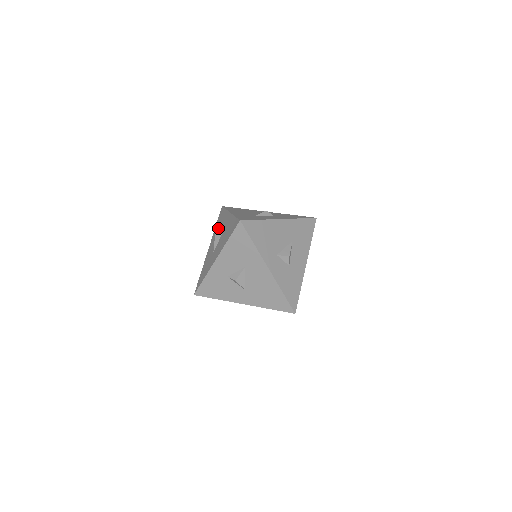
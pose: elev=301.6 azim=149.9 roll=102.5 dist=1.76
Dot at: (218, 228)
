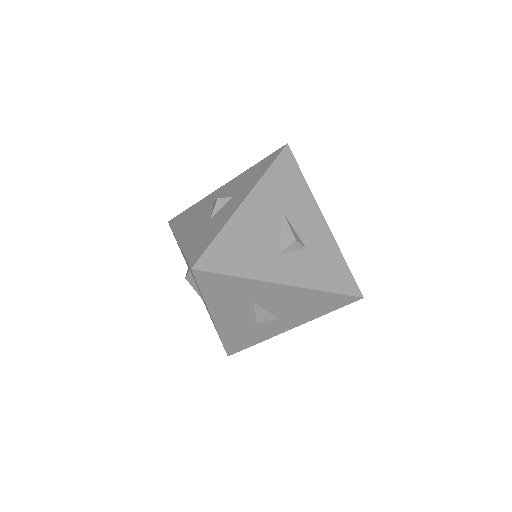
Dot at: occluded
